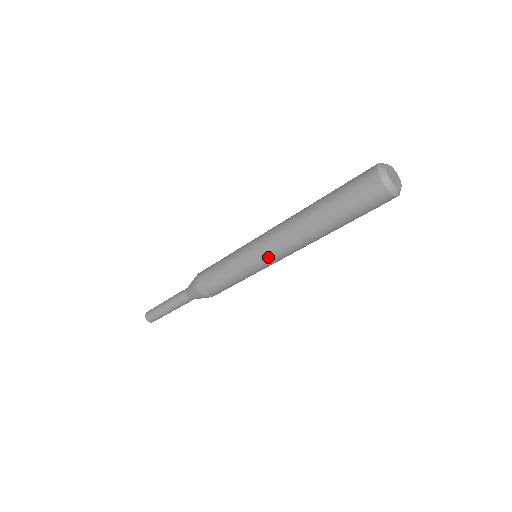
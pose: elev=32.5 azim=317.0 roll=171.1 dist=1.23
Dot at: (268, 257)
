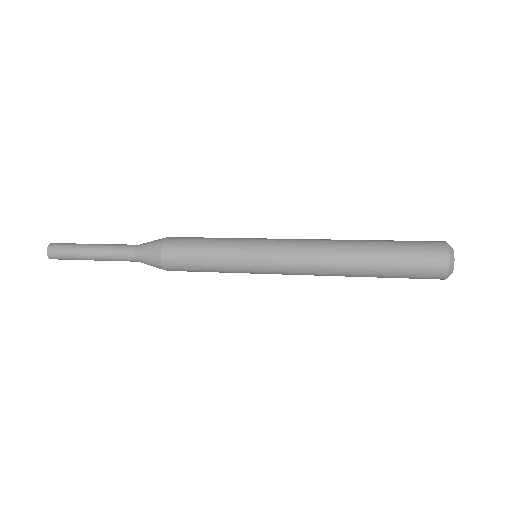
Dot at: (282, 274)
